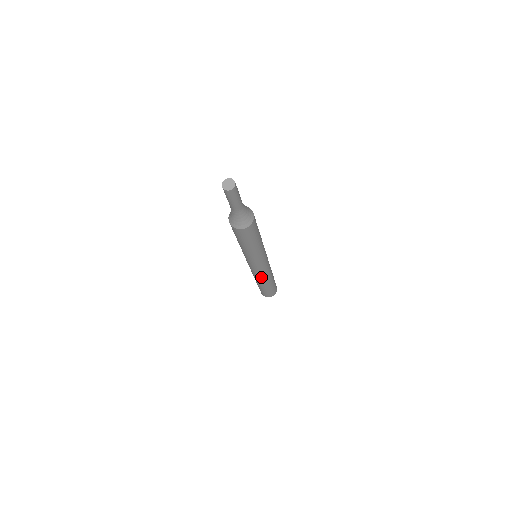
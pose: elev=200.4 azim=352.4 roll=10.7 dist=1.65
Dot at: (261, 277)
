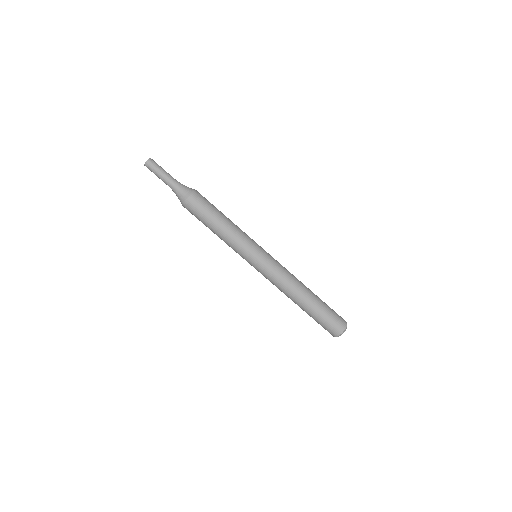
Dot at: (285, 281)
